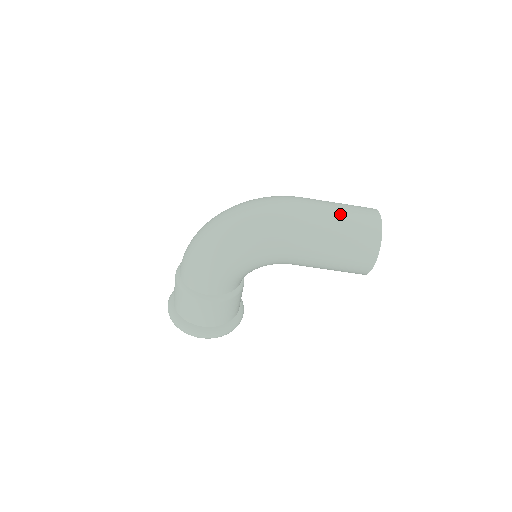
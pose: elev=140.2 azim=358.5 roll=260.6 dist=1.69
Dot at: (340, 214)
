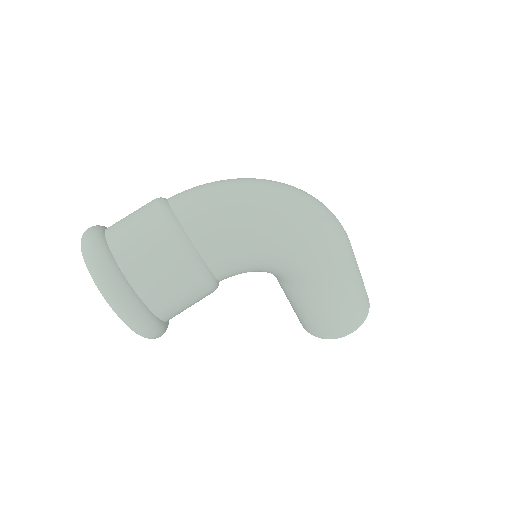
Dot at: occluded
